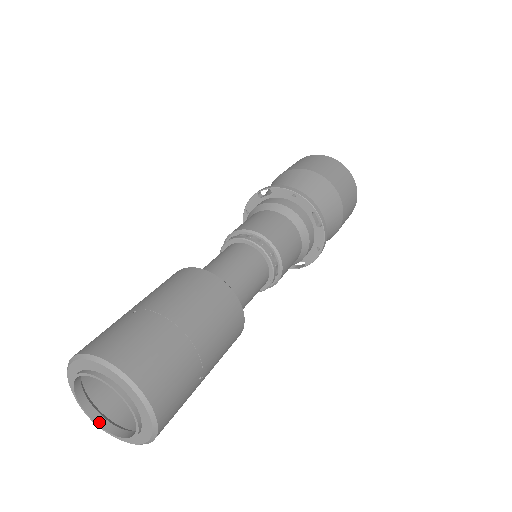
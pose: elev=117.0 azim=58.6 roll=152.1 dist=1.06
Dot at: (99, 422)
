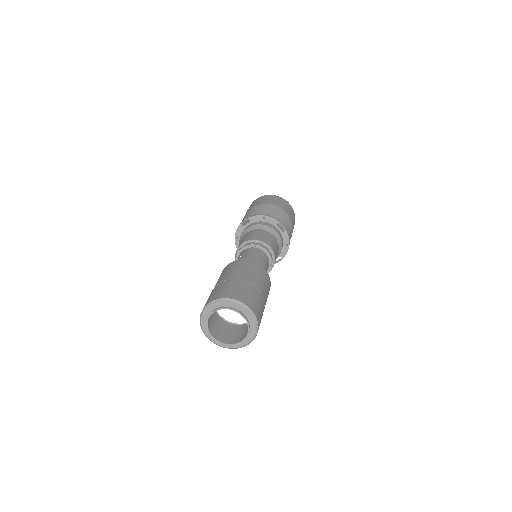
Dot at: (223, 342)
